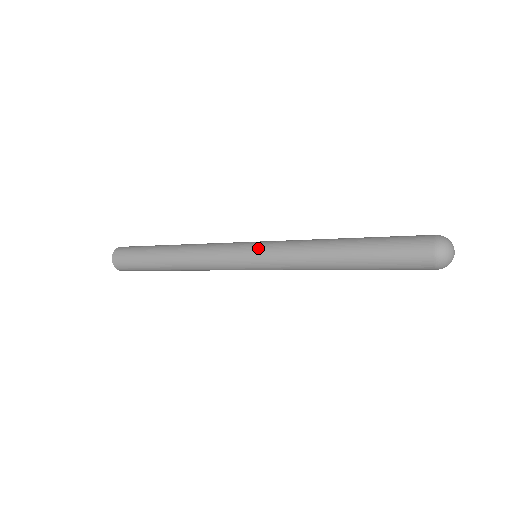
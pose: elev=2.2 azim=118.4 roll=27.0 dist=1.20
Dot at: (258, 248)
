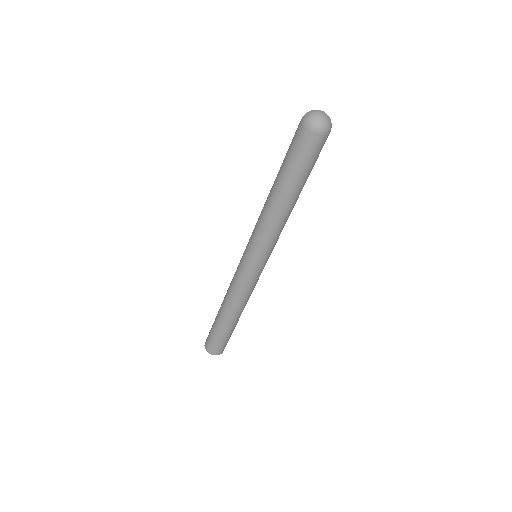
Dot at: (247, 245)
